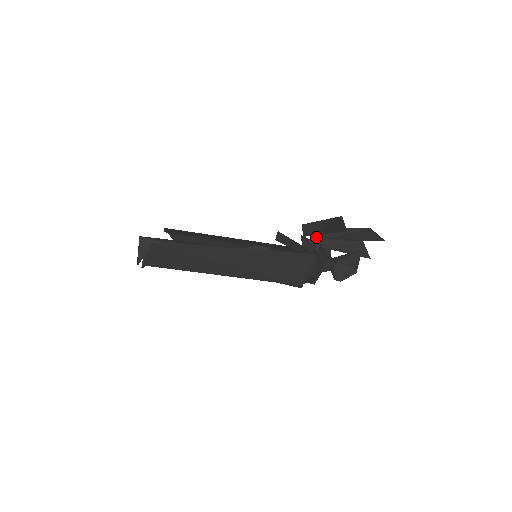
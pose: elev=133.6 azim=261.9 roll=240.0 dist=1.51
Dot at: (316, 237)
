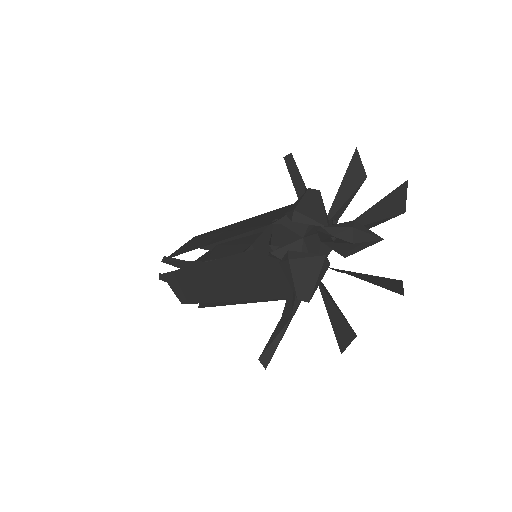
Dot at: occluded
